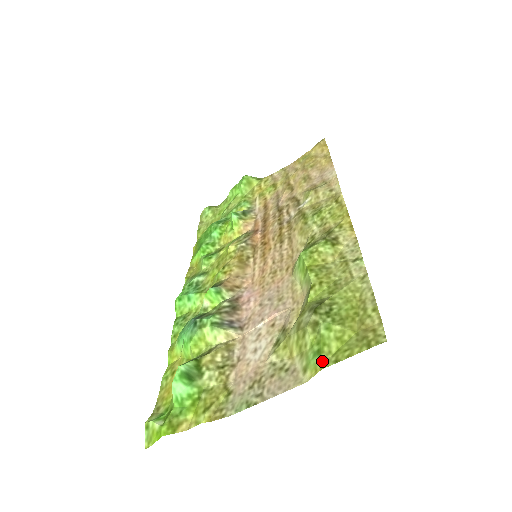
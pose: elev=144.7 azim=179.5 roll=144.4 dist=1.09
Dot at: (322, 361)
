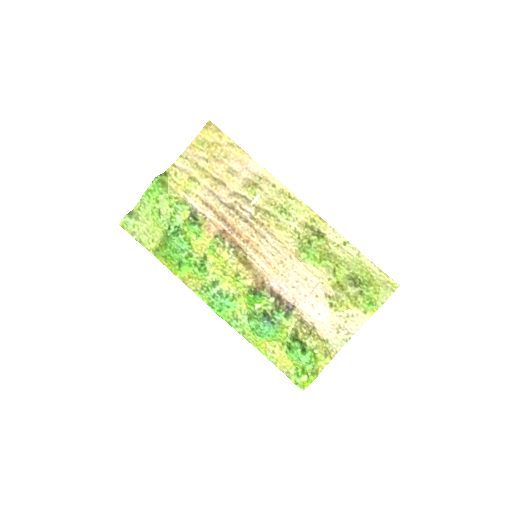
Dot at: (375, 306)
